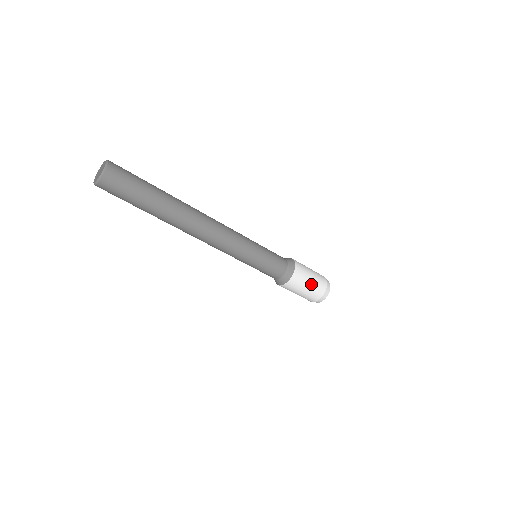
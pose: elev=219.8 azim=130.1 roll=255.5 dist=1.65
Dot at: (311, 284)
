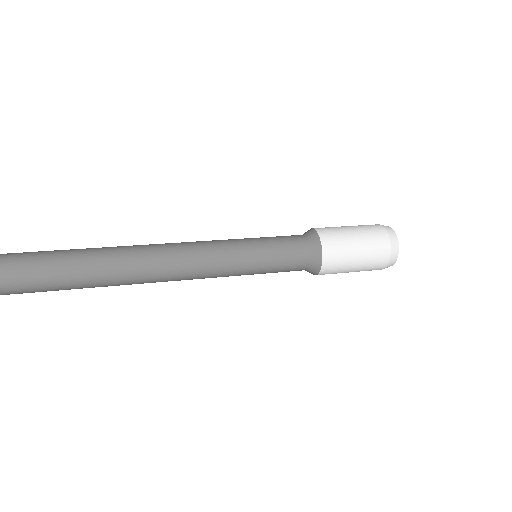
Dot at: occluded
